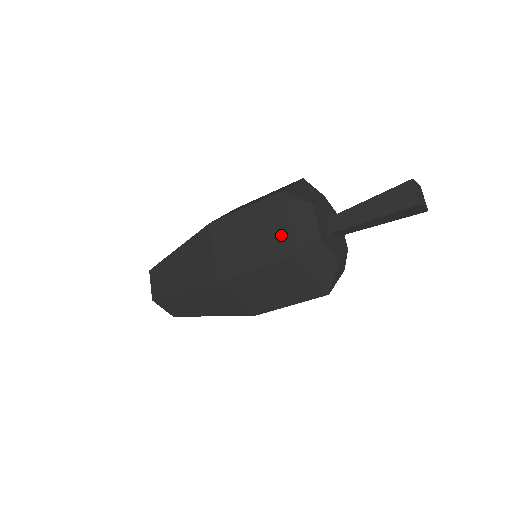
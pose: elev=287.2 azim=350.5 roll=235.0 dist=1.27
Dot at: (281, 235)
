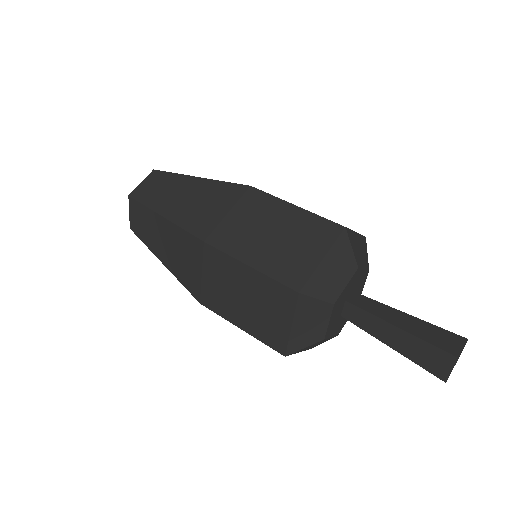
Dot at: (279, 330)
